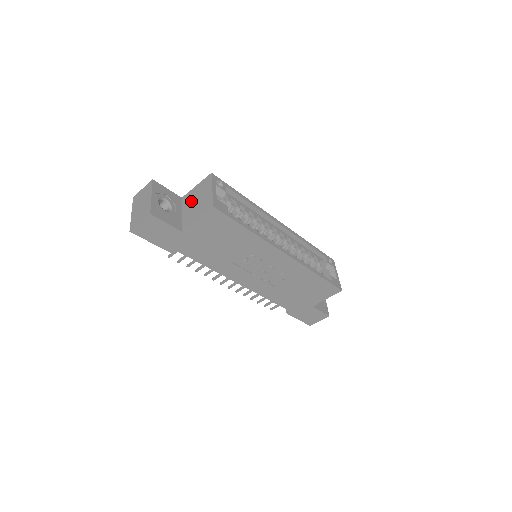
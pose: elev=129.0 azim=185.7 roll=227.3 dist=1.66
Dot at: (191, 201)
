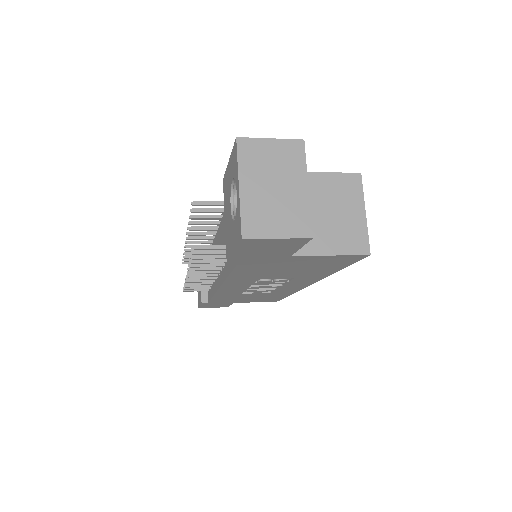
Dot at: (313, 201)
